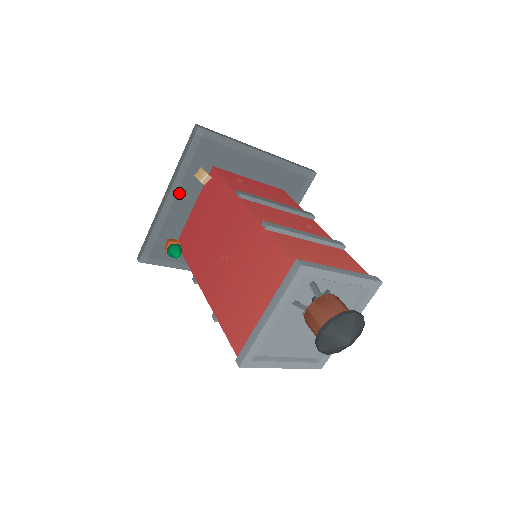
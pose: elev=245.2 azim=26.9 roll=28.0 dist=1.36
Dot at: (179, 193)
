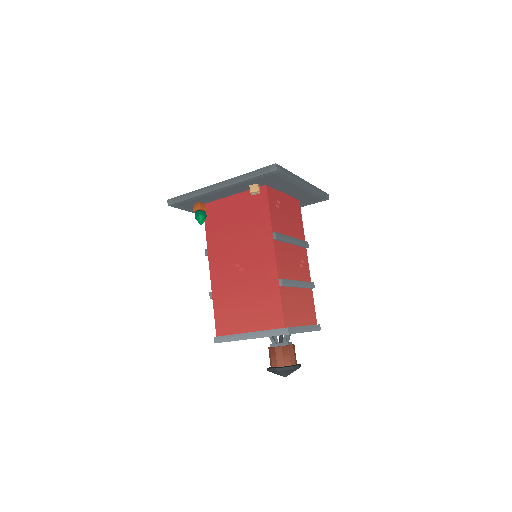
Dot at: (230, 189)
